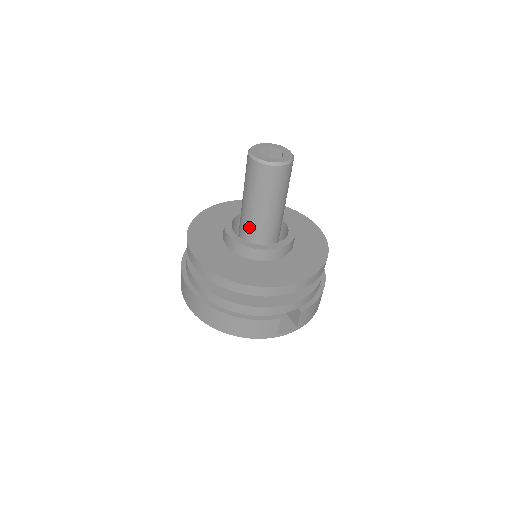
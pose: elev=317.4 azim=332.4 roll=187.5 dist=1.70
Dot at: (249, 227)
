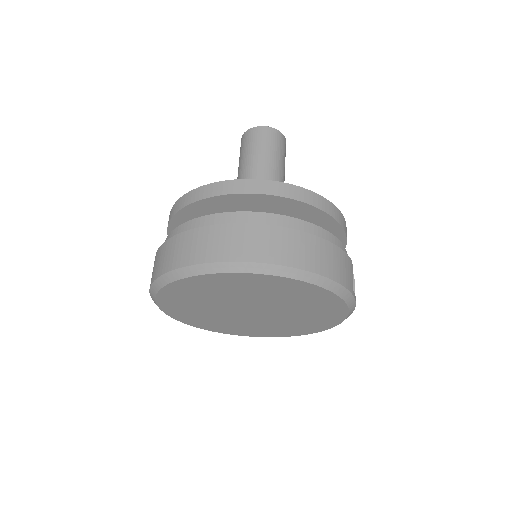
Dot at: occluded
